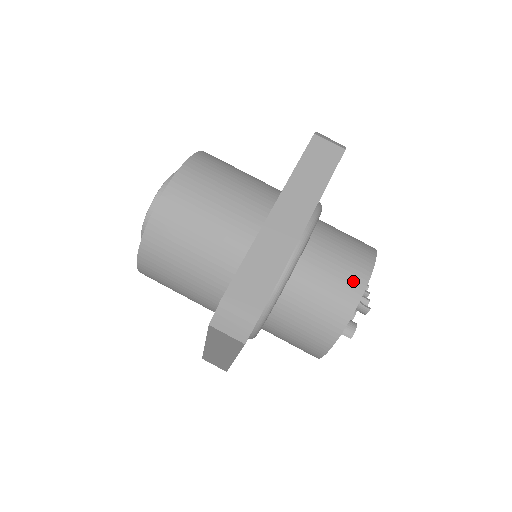
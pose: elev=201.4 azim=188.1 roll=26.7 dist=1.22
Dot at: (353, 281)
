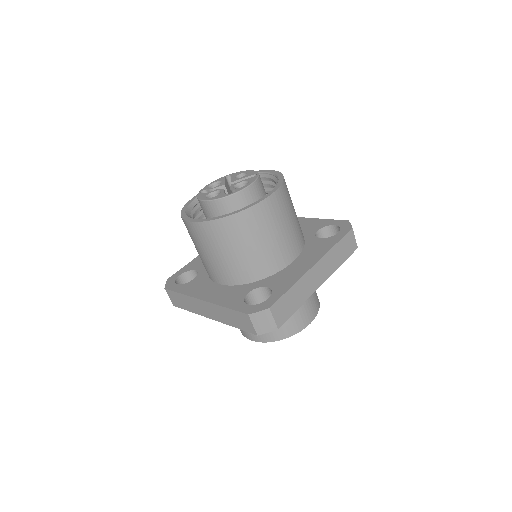
Dot at: (307, 317)
